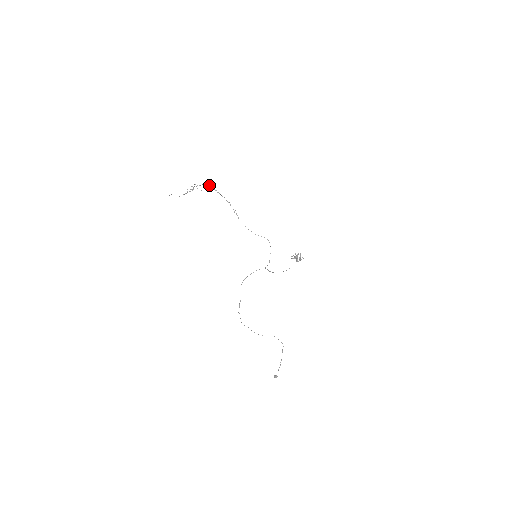
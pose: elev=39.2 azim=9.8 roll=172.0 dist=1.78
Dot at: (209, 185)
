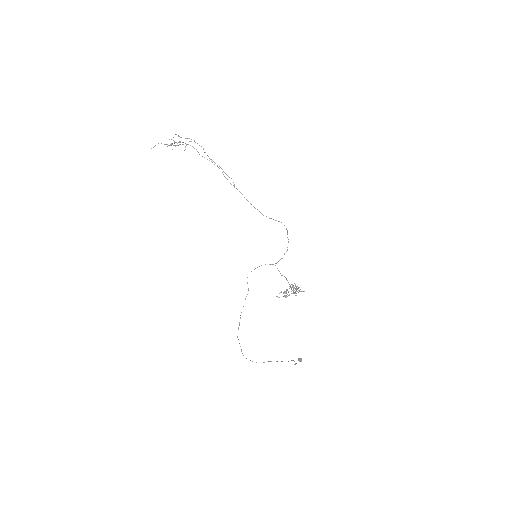
Dot at: occluded
